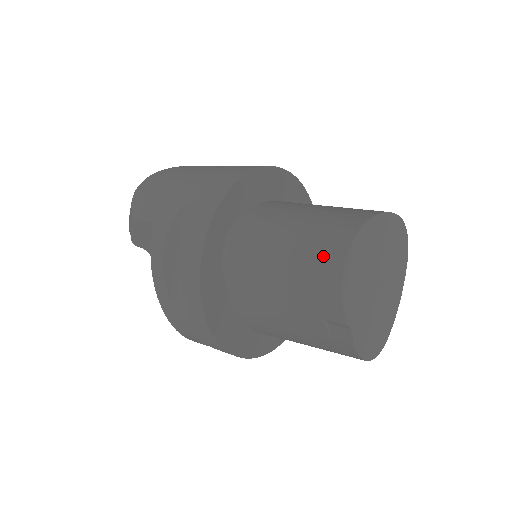
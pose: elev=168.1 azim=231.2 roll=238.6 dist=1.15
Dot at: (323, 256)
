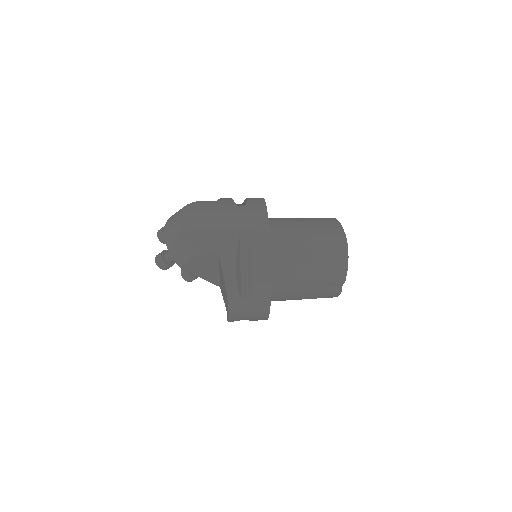
Dot at: (336, 253)
